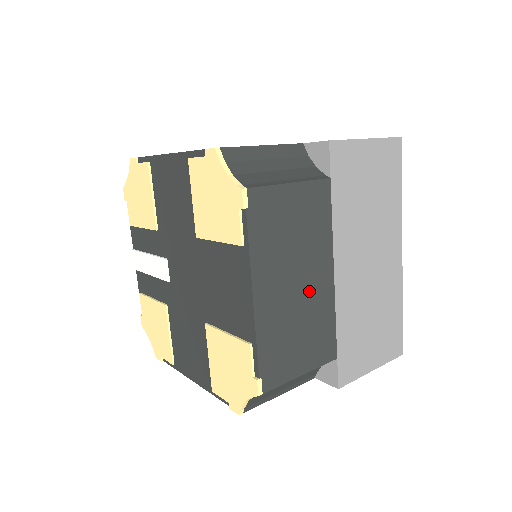
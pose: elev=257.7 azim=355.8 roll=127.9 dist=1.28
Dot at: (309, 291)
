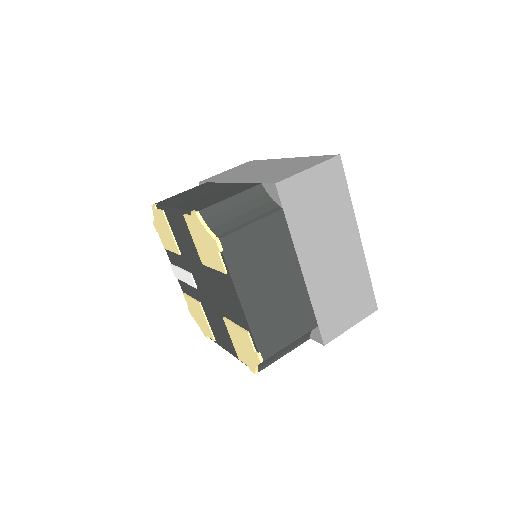
Dot at: (284, 288)
